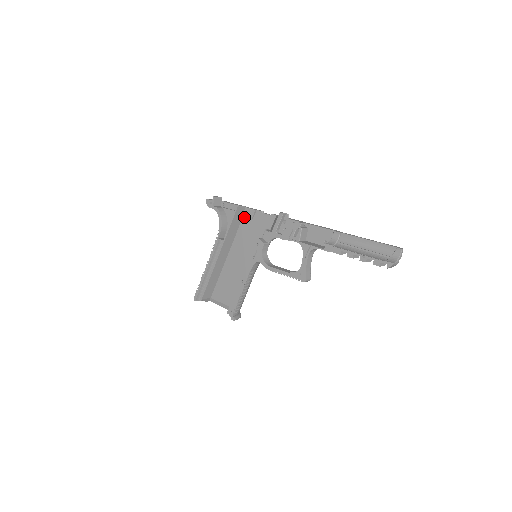
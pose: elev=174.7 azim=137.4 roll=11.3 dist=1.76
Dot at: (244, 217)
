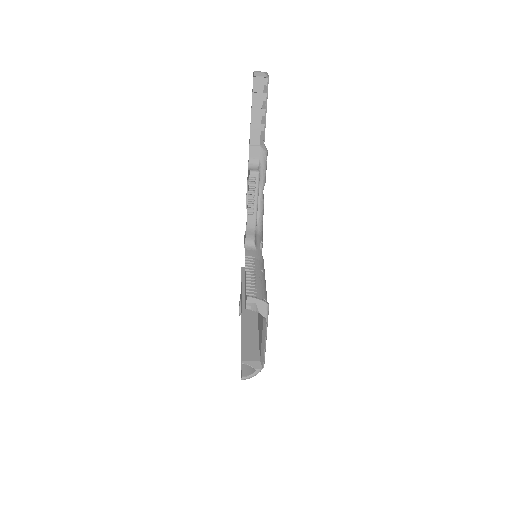
Dot at: occluded
